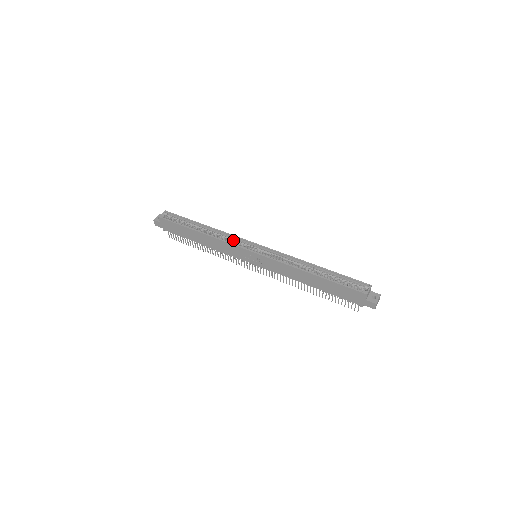
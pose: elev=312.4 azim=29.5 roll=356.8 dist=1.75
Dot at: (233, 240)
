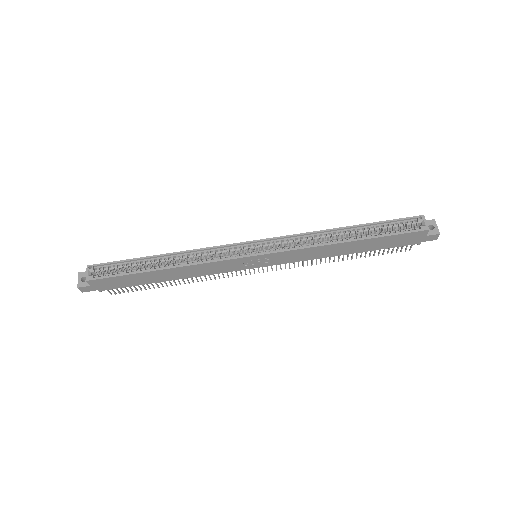
Dot at: (215, 254)
